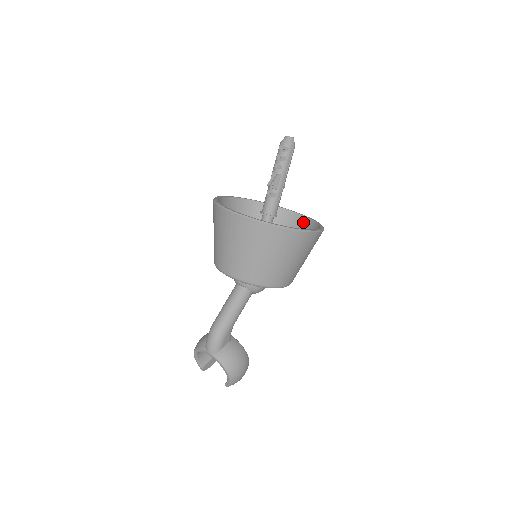
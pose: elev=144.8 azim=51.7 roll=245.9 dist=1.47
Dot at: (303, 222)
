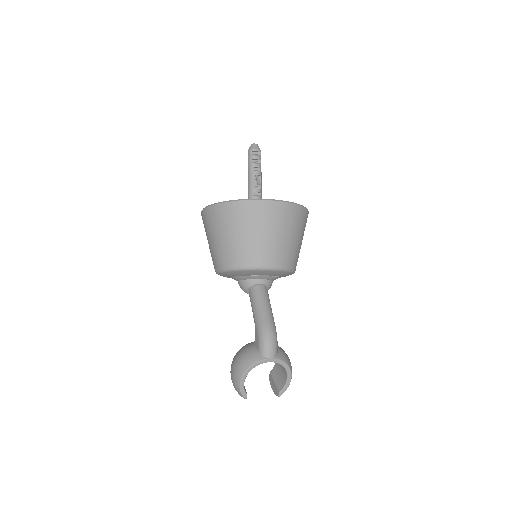
Dot at: occluded
